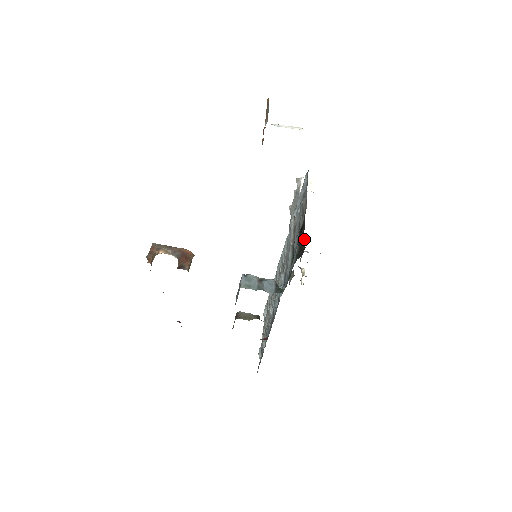
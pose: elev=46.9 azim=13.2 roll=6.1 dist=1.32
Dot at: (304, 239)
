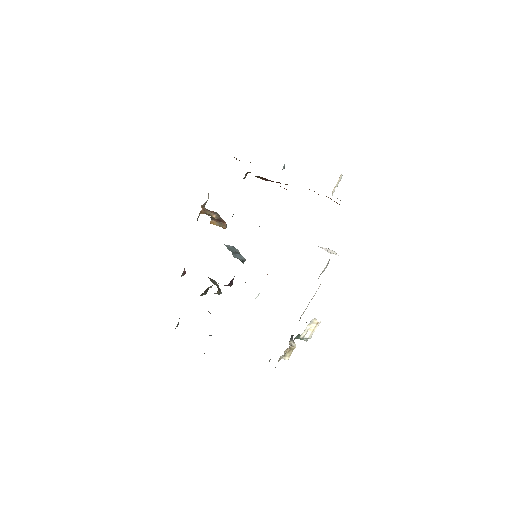
Dot at: occluded
